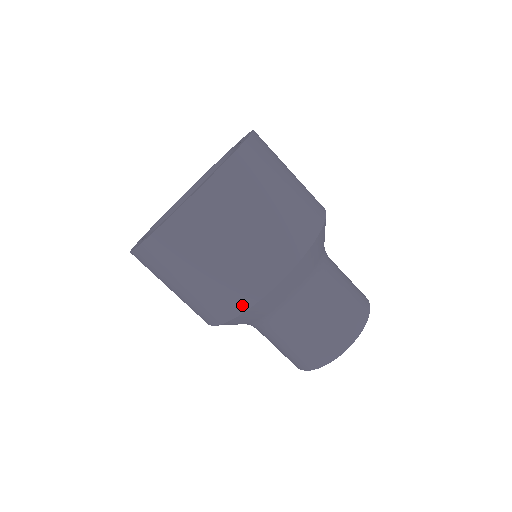
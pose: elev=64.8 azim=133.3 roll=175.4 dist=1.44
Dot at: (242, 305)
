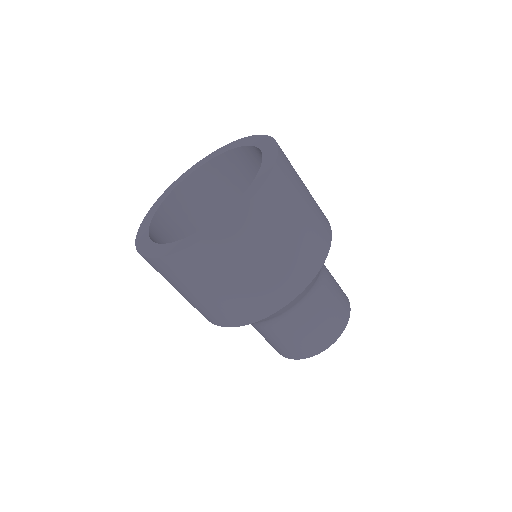
Dot at: (220, 323)
